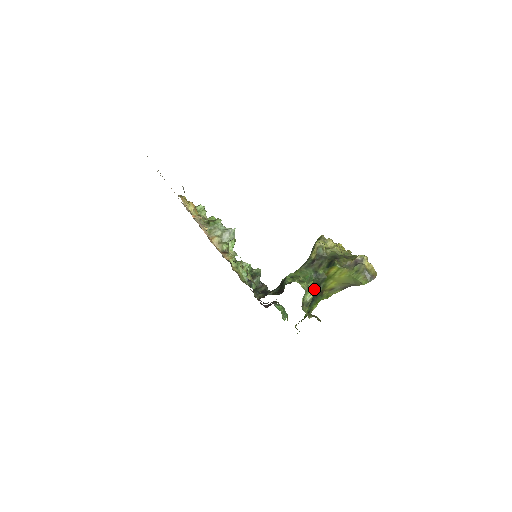
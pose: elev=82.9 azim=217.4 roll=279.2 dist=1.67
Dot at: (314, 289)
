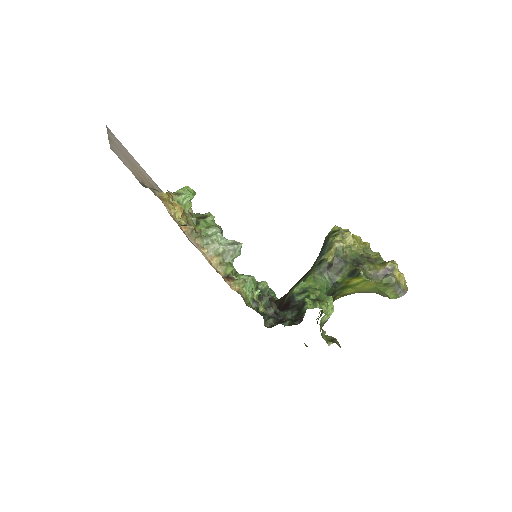
Dot at: occluded
